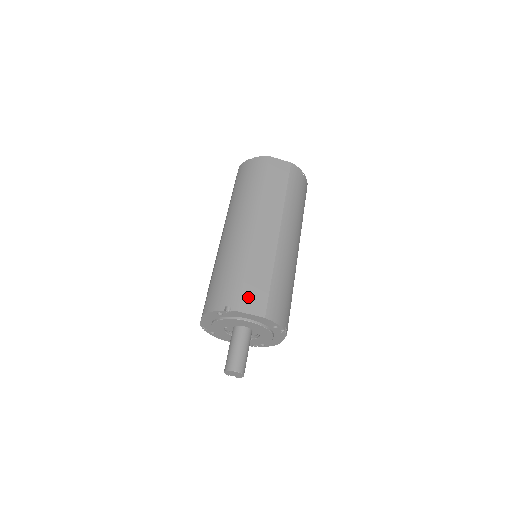
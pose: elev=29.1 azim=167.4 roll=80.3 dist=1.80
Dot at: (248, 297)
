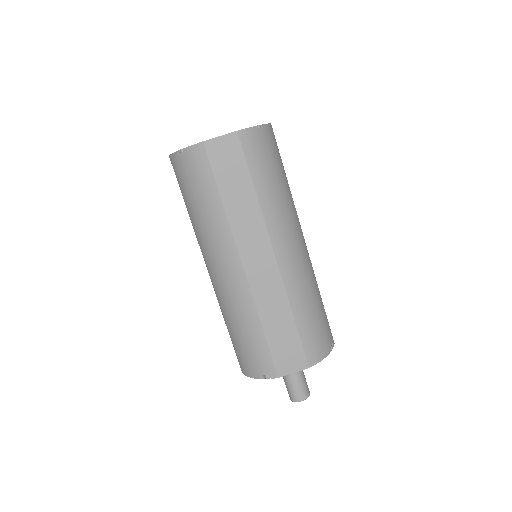
Dot at: (281, 357)
